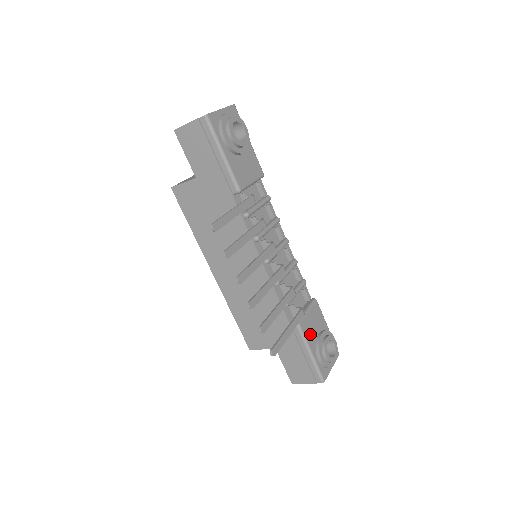
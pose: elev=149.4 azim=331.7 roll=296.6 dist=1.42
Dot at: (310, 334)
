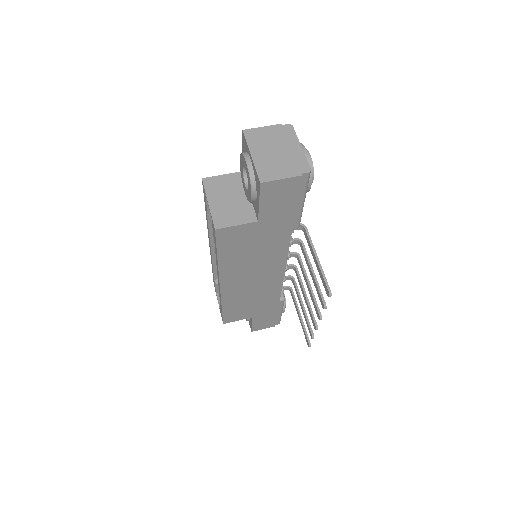
Dot at: occluded
